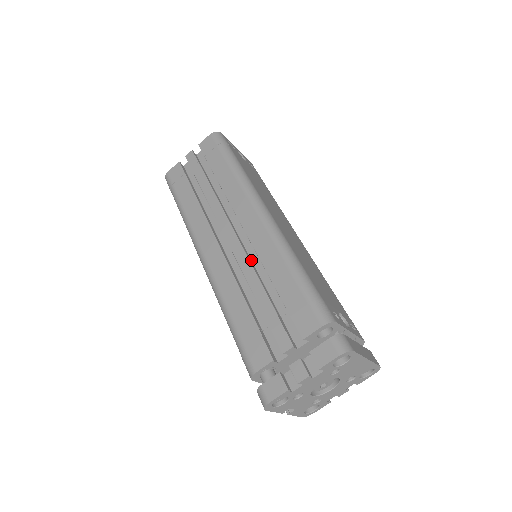
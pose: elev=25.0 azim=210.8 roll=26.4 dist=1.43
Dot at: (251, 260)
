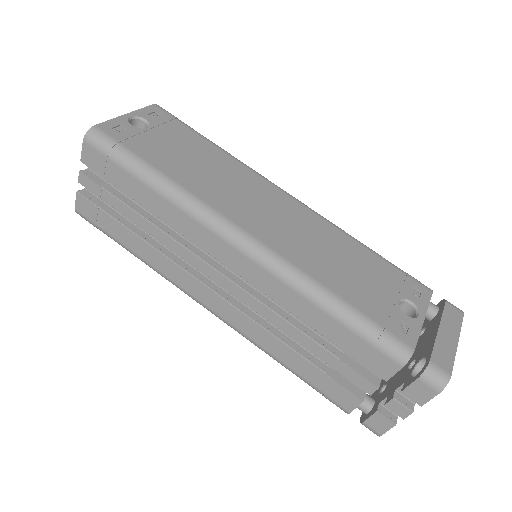
Dot at: (265, 297)
